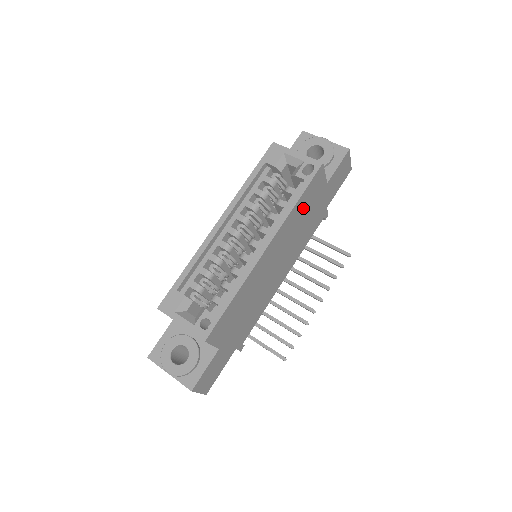
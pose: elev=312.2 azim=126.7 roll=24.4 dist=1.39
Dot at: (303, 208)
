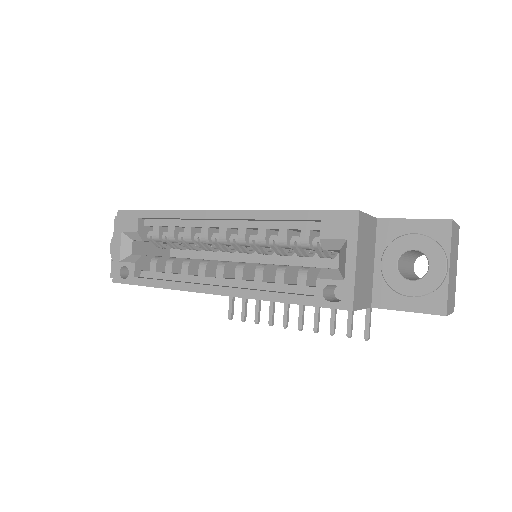
Dot at: occluded
